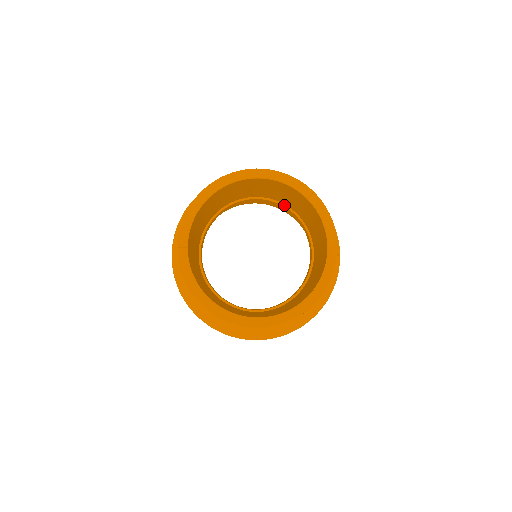
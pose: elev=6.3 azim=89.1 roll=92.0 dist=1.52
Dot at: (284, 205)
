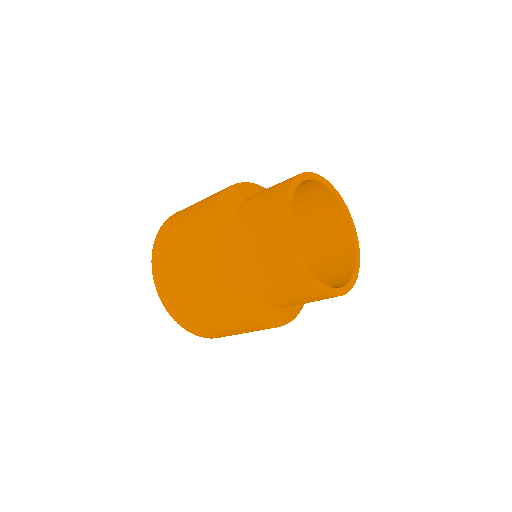
Dot at: (301, 243)
